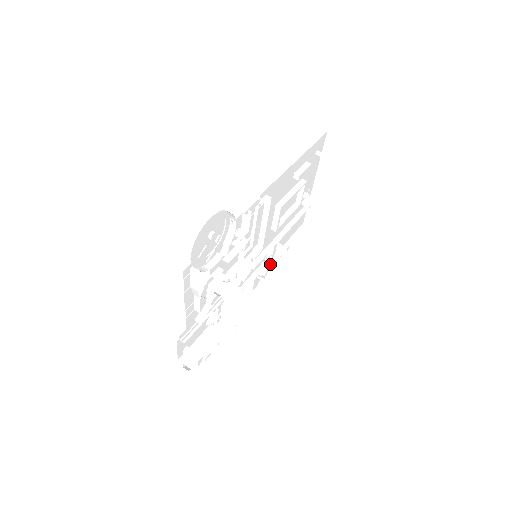
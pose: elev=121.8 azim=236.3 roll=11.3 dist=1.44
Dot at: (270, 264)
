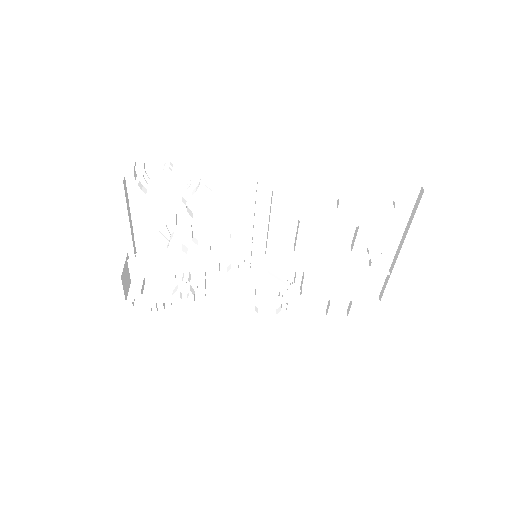
Dot at: (293, 294)
